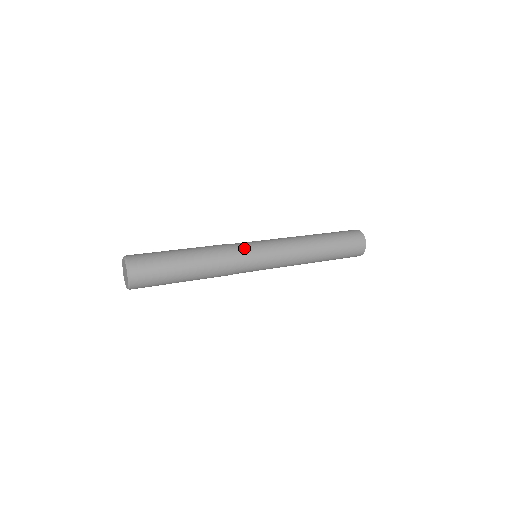
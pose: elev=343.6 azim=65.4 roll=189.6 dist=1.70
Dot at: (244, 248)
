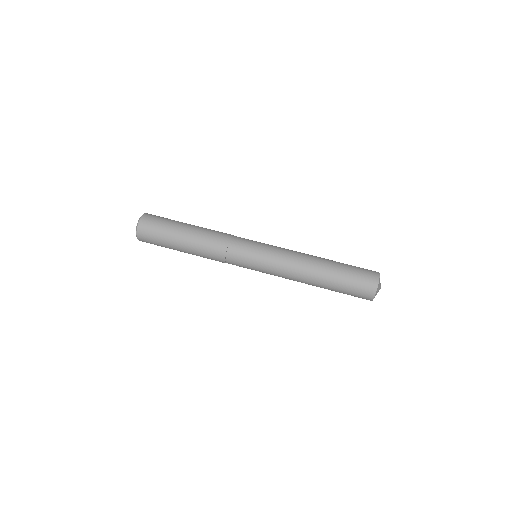
Dot at: (240, 246)
